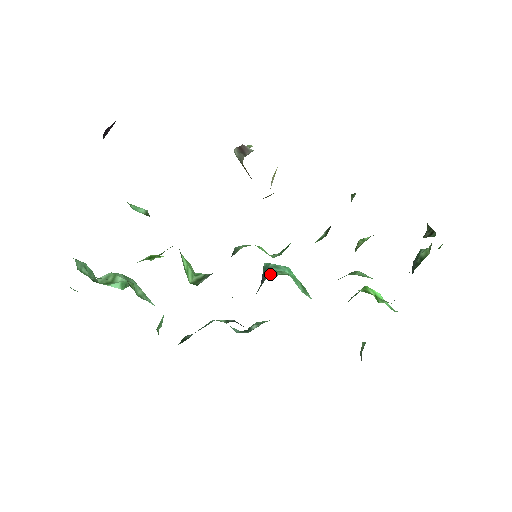
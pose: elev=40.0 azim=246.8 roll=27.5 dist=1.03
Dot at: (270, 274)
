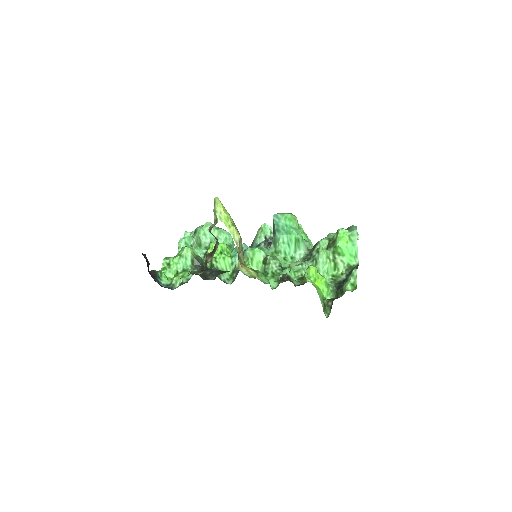
Dot at: (274, 239)
